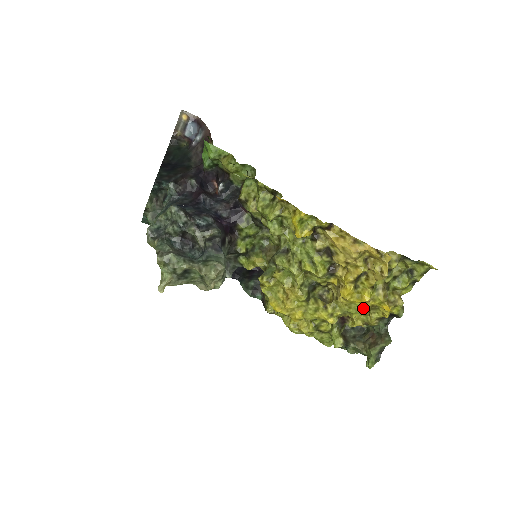
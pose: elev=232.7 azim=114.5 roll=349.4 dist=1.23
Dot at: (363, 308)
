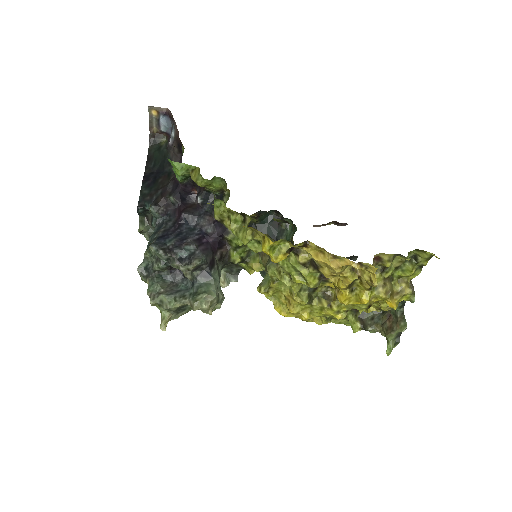
Dot at: (367, 305)
